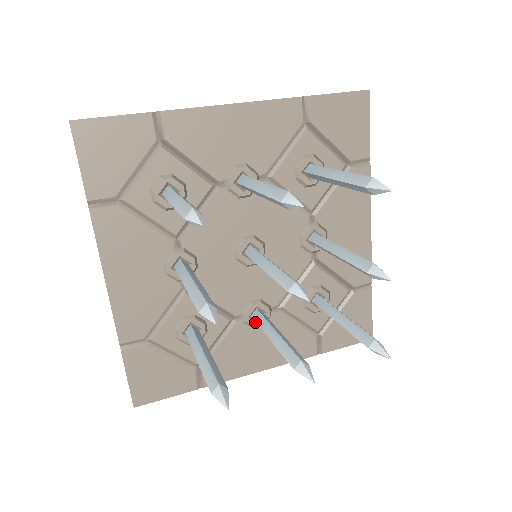
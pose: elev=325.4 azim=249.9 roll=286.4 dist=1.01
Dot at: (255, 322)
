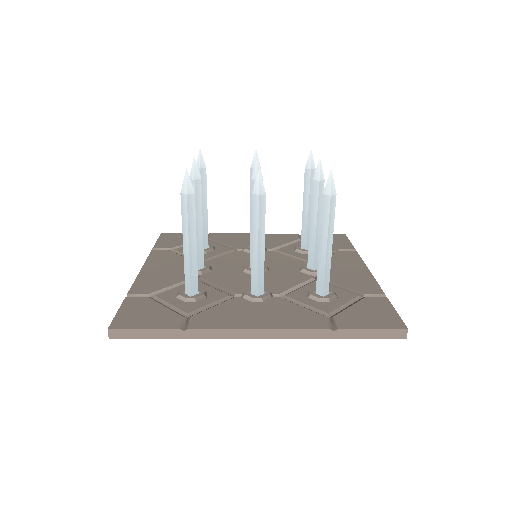
Dot at: (254, 296)
